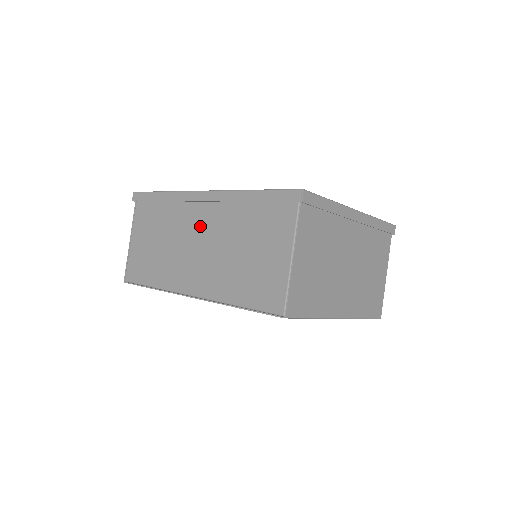
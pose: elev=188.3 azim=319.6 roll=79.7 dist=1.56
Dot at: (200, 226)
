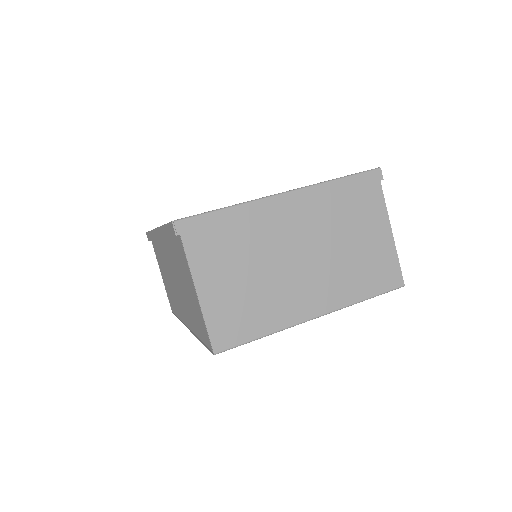
Dot at: (168, 262)
